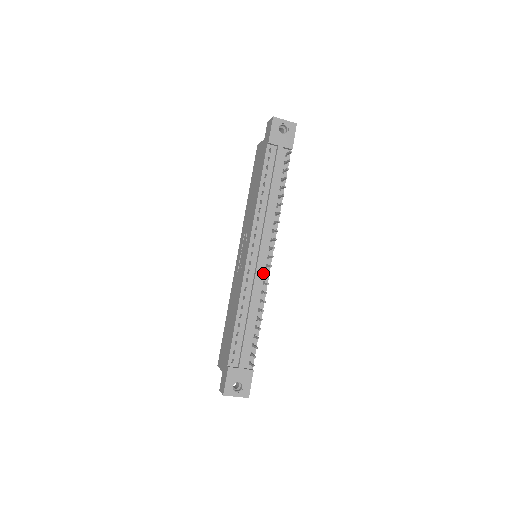
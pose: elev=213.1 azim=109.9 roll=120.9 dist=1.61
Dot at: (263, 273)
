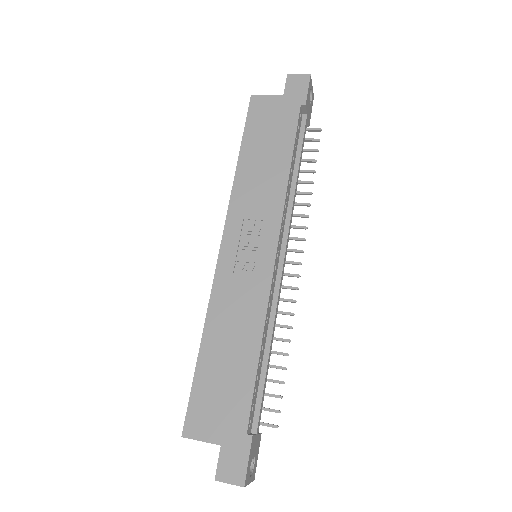
Dot at: occluded
